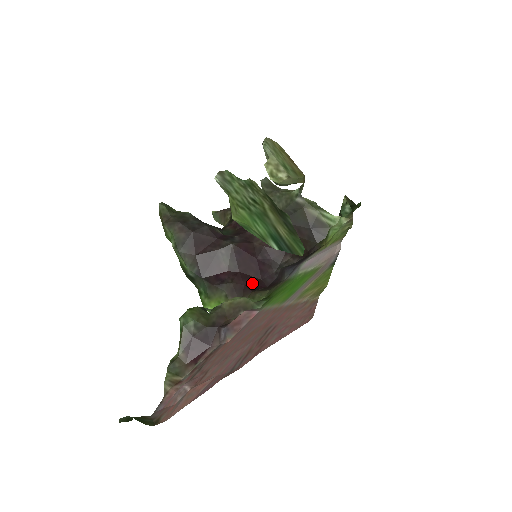
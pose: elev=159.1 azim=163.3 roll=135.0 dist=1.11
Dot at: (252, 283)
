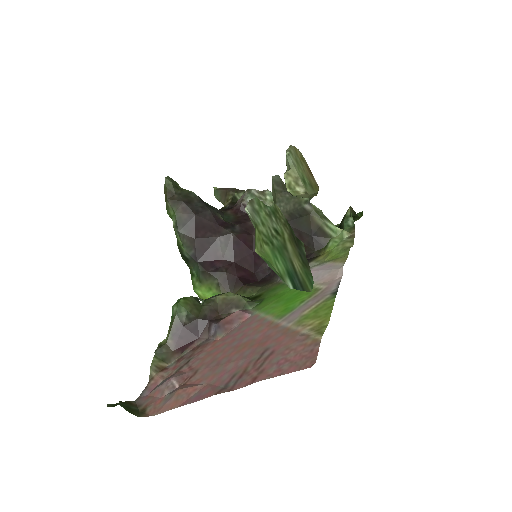
Dot at: (245, 275)
